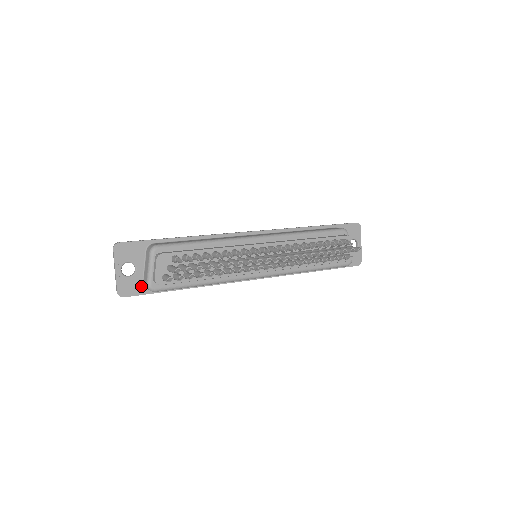
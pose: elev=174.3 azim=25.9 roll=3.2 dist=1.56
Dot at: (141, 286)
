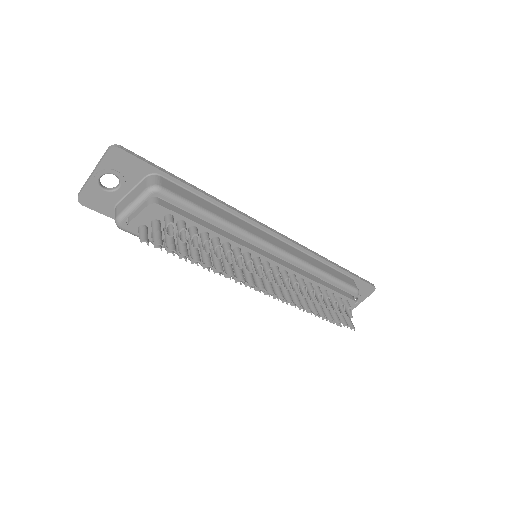
Dot at: (111, 207)
